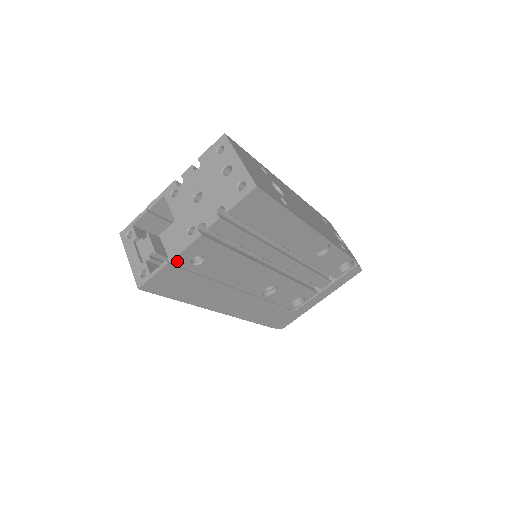
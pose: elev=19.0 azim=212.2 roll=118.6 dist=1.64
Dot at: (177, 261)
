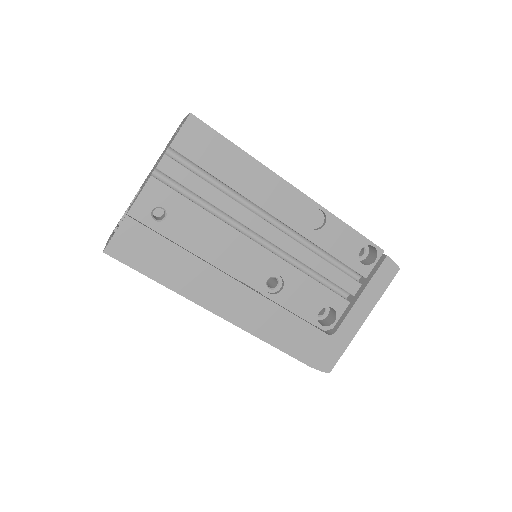
Dot at: (136, 212)
